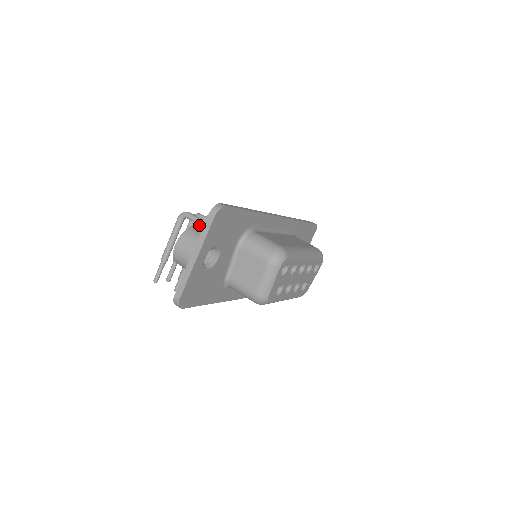
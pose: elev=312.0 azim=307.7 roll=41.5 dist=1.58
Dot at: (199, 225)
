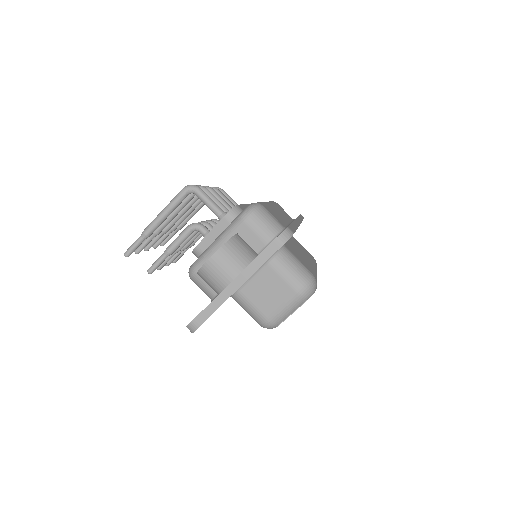
Dot at: (210, 209)
